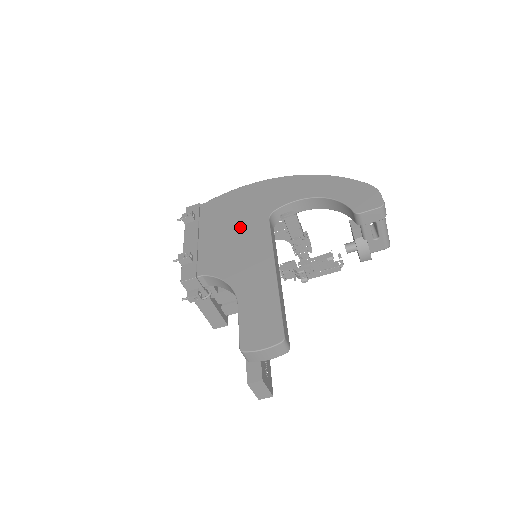
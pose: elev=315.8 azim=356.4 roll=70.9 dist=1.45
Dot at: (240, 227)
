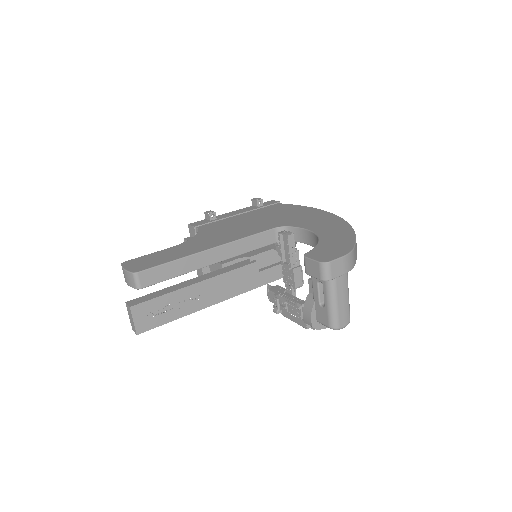
Dot at: (259, 222)
